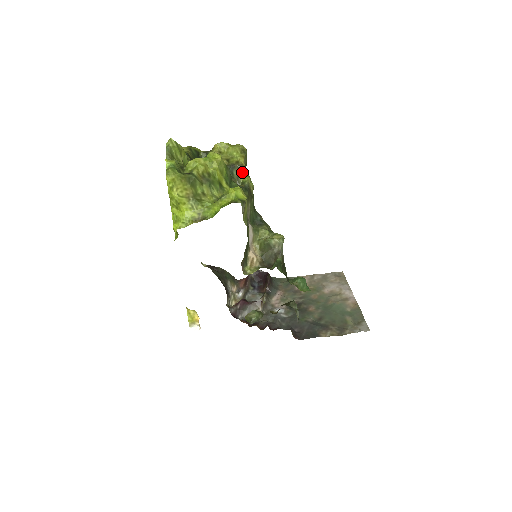
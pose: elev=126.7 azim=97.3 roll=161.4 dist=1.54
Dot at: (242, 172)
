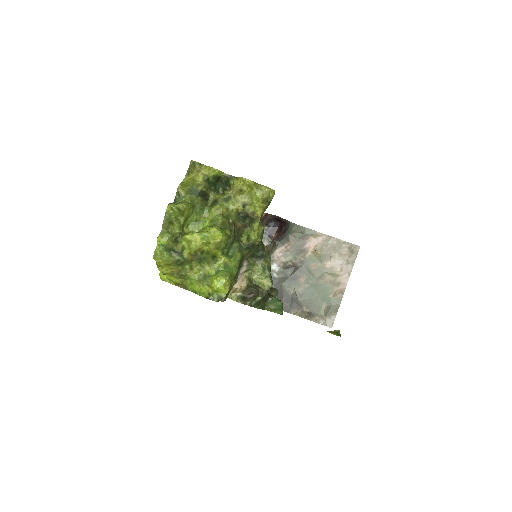
Dot at: (253, 226)
